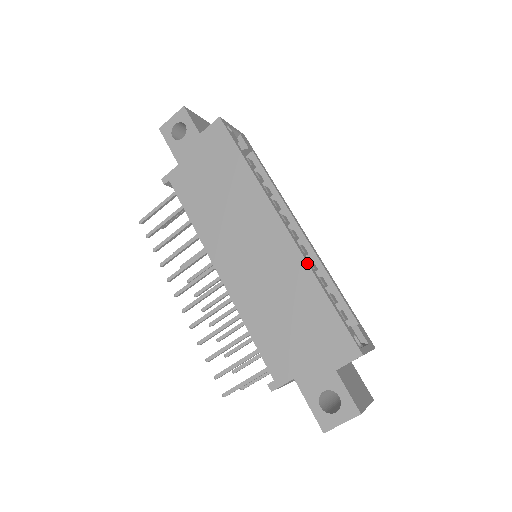
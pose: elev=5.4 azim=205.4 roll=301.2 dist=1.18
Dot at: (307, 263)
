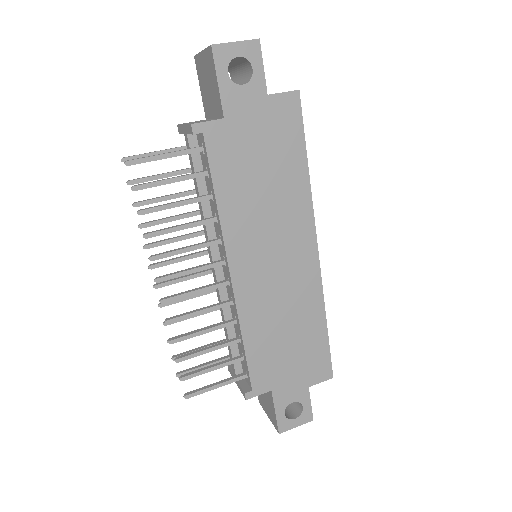
Dot at: (323, 294)
